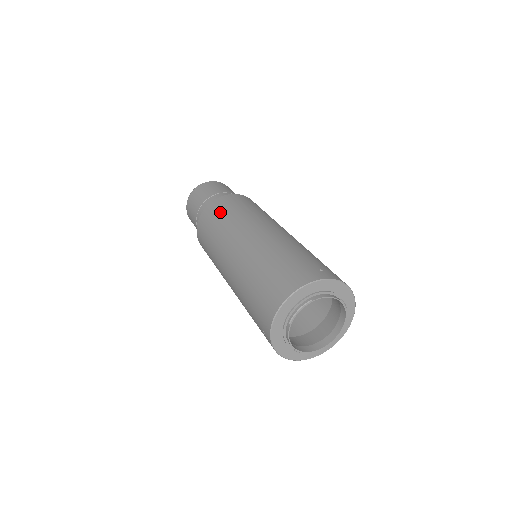
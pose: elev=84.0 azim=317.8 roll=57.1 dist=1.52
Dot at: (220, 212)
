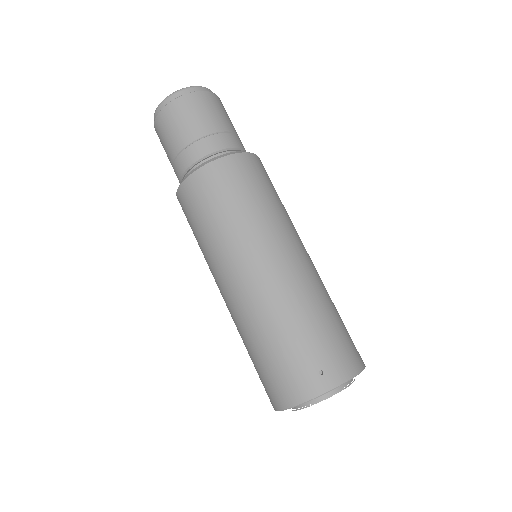
Dot at: (198, 213)
